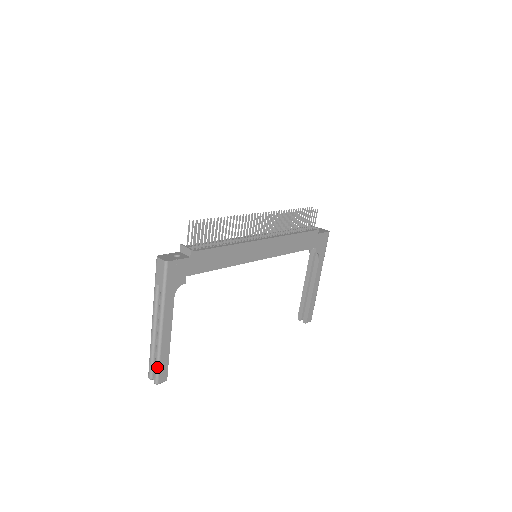
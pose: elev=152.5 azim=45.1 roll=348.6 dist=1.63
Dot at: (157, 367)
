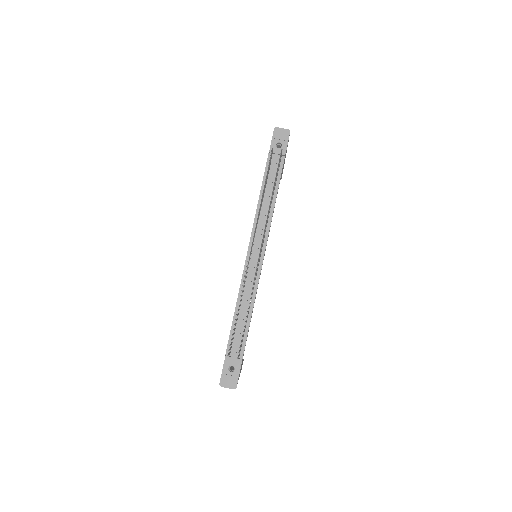
Dot at: occluded
